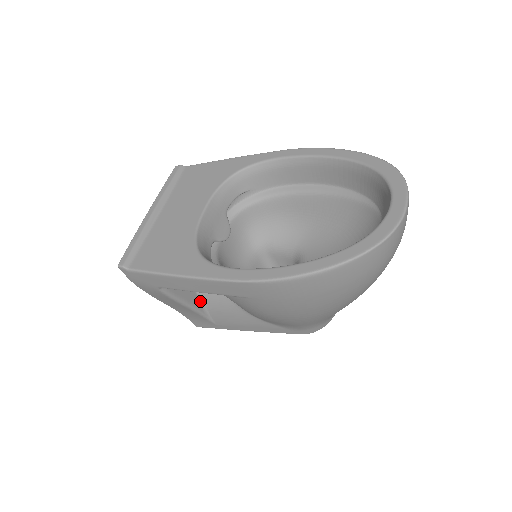
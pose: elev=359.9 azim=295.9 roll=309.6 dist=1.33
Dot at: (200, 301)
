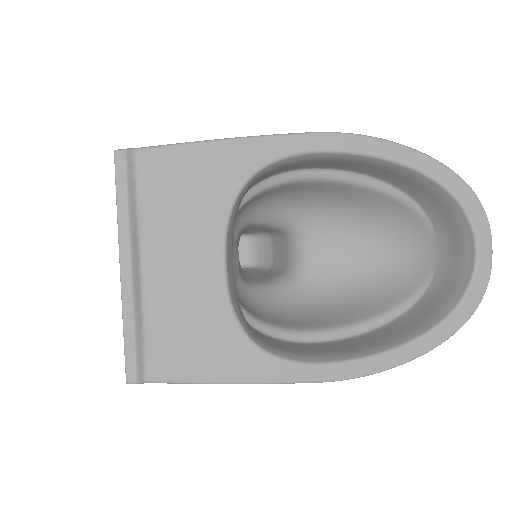
Dot at: occluded
